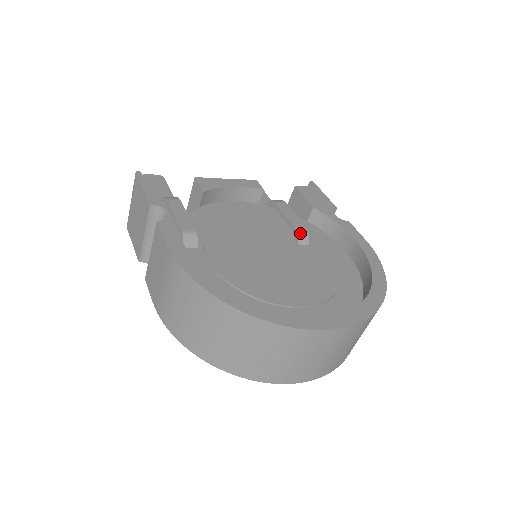
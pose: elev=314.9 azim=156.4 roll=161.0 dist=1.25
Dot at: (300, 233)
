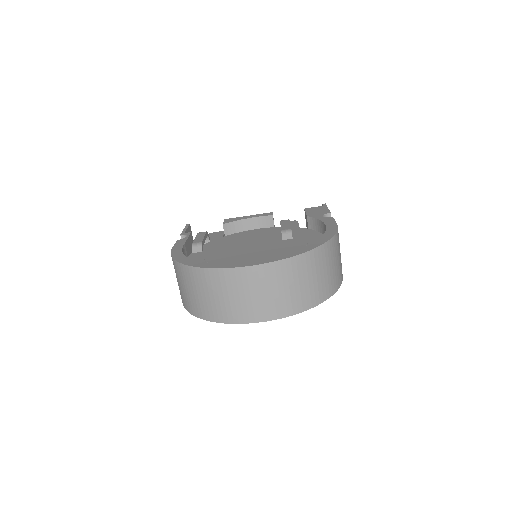
Dot at: (284, 232)
